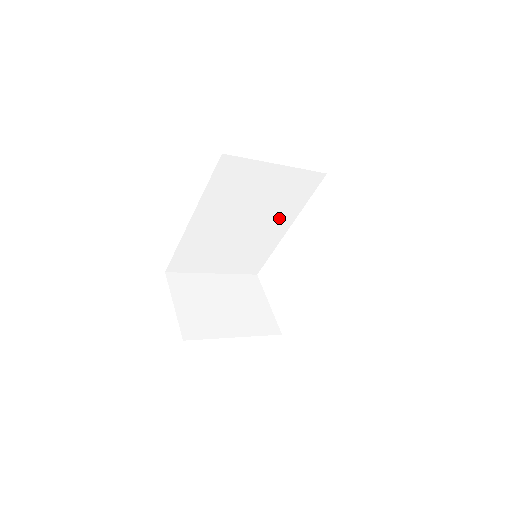
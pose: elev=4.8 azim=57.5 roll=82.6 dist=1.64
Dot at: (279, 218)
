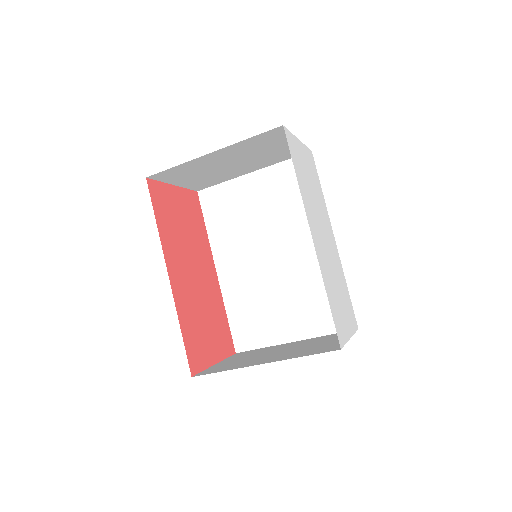
Dot at: (308, 229)
